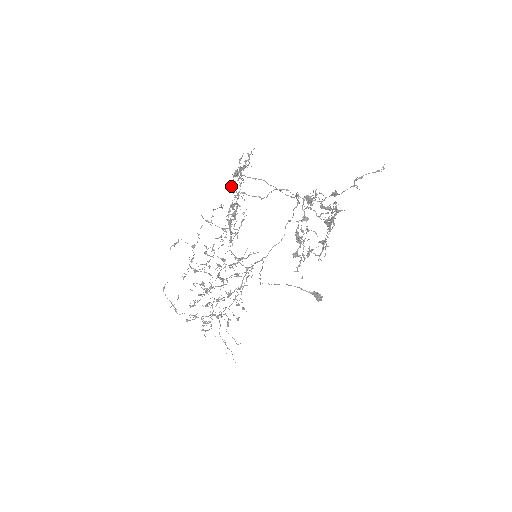
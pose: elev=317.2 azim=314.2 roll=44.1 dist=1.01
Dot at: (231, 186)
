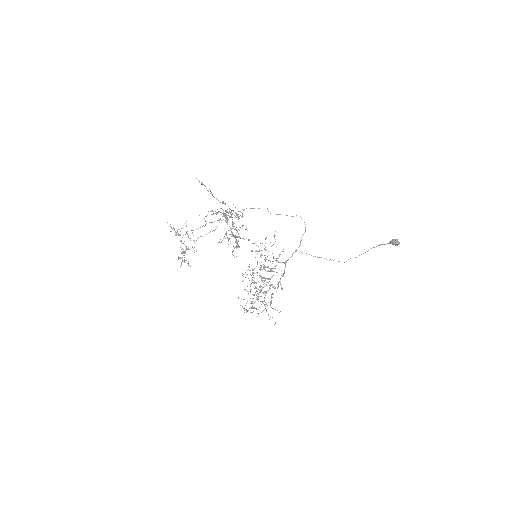
Dot at: occluded
